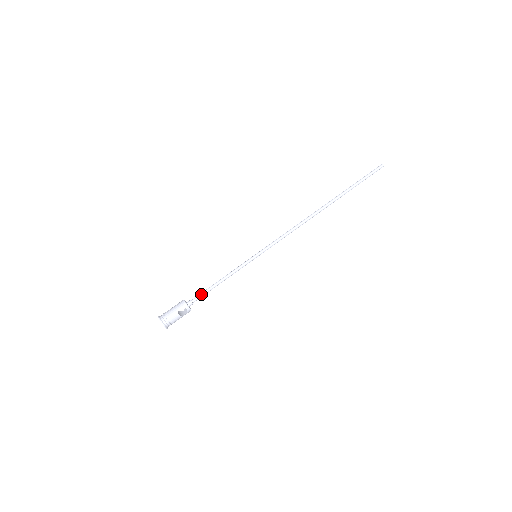
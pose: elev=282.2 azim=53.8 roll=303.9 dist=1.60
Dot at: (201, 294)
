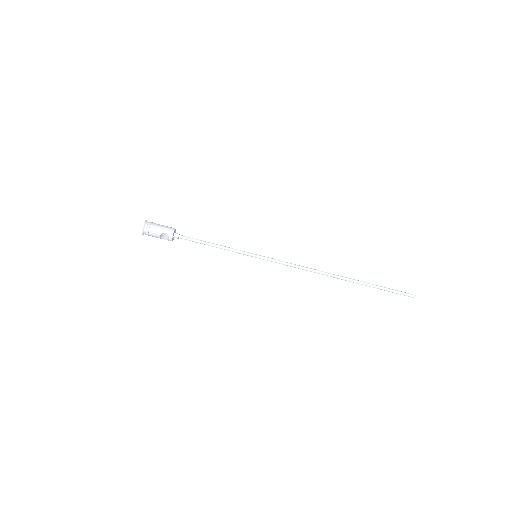
Dot at: (190, 239)
